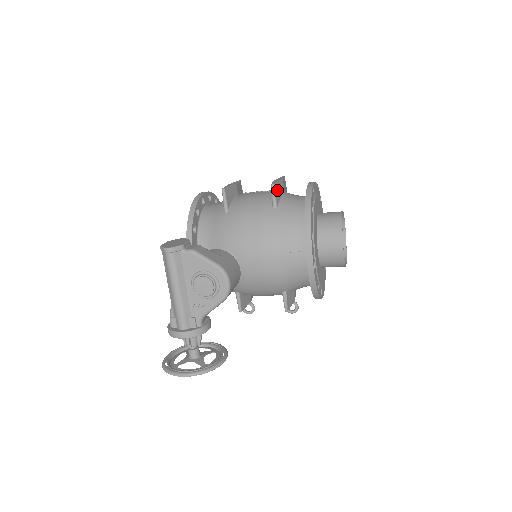
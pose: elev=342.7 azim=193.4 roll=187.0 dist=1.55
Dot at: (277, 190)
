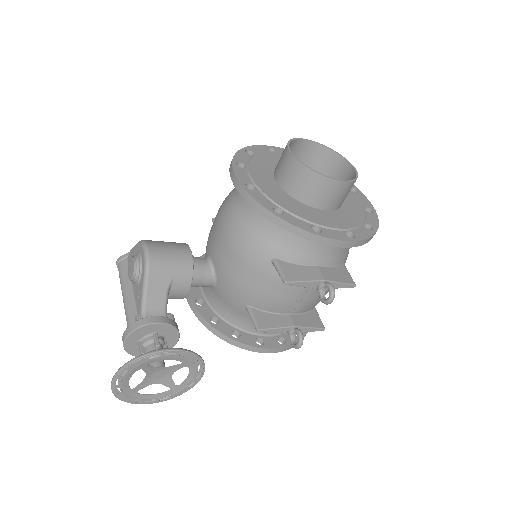
Dot at: occluded
